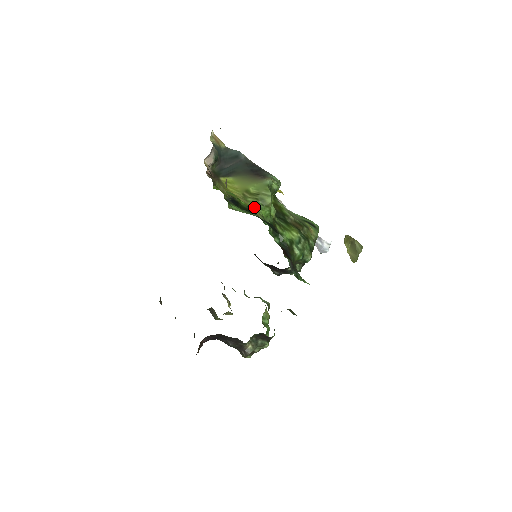
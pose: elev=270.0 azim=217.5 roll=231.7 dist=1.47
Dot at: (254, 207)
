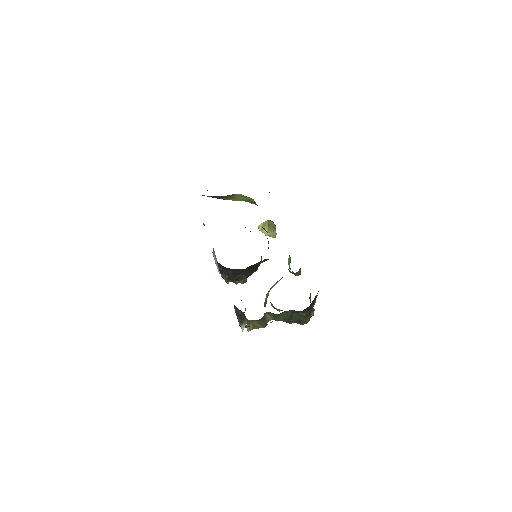
Dot at: occluded
